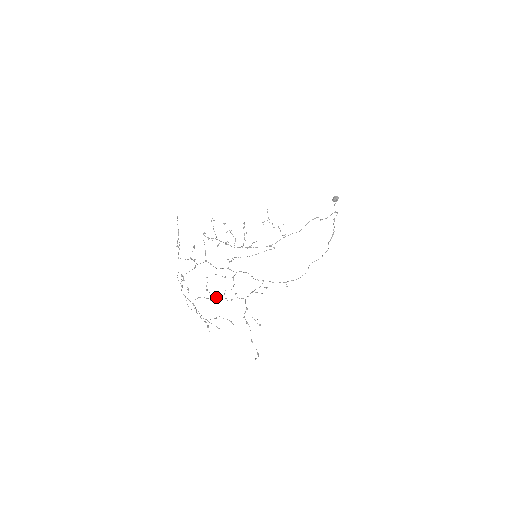
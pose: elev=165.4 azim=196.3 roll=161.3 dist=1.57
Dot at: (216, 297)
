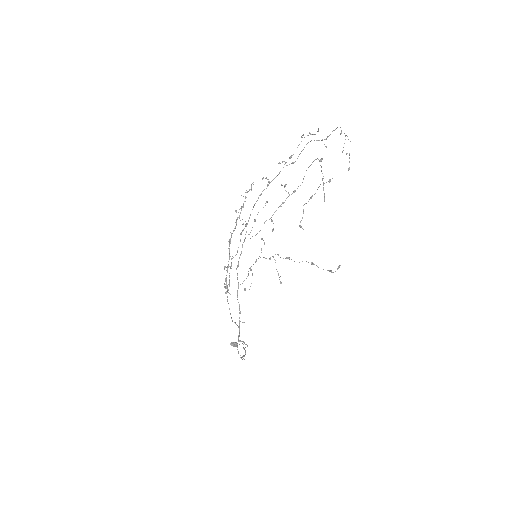
Dot at: (284, 202)
